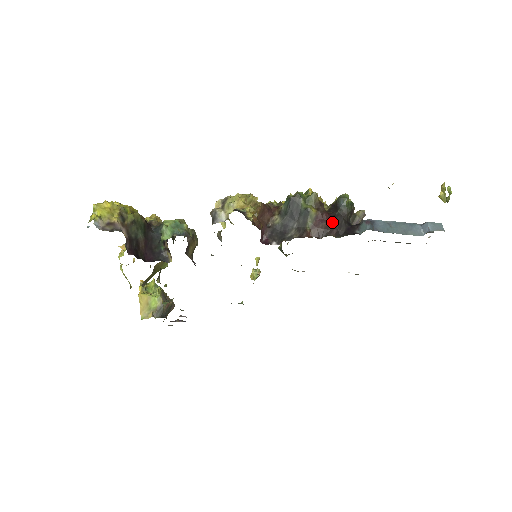
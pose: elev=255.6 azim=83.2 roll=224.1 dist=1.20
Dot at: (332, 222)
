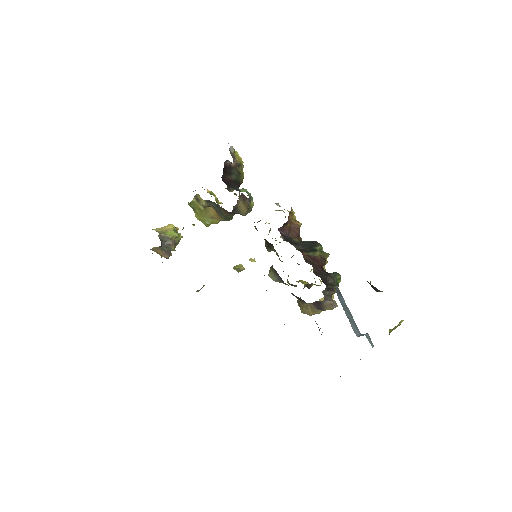
Dot at: (320, 268)
